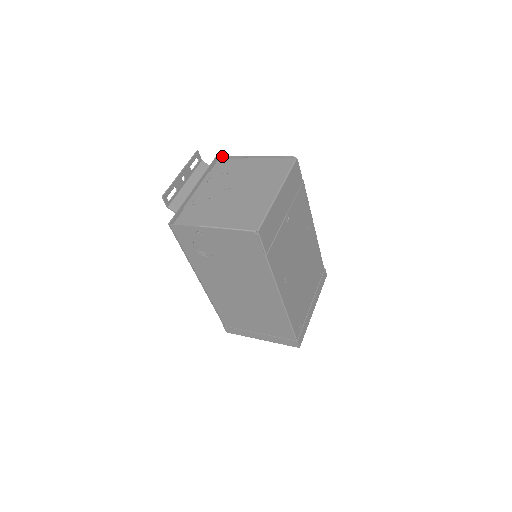
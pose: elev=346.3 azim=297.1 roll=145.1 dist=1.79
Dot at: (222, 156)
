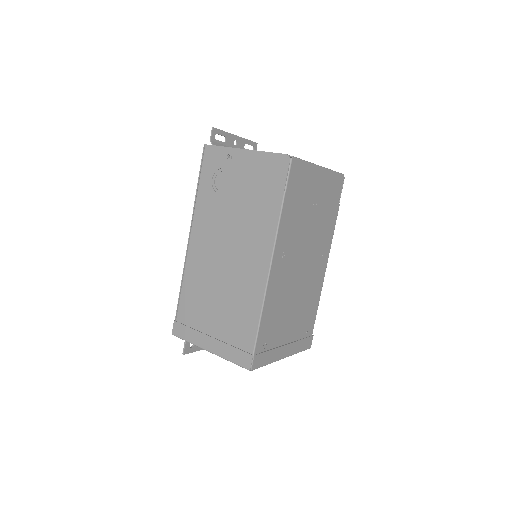
Dot at: occluded
